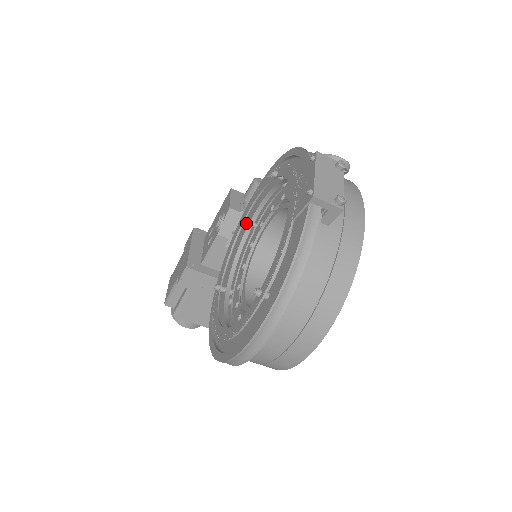
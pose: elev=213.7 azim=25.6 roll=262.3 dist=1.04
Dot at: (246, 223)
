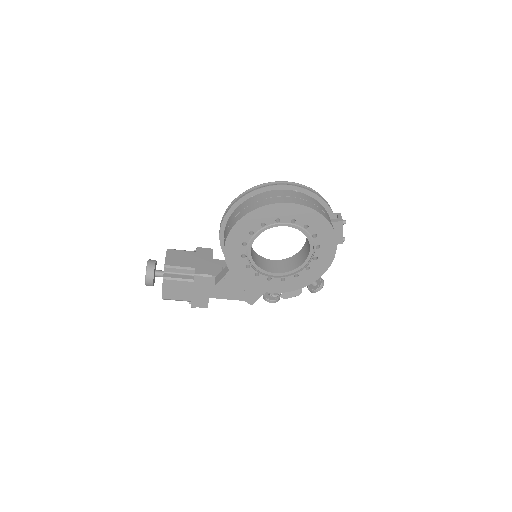
Dot at: occluded
